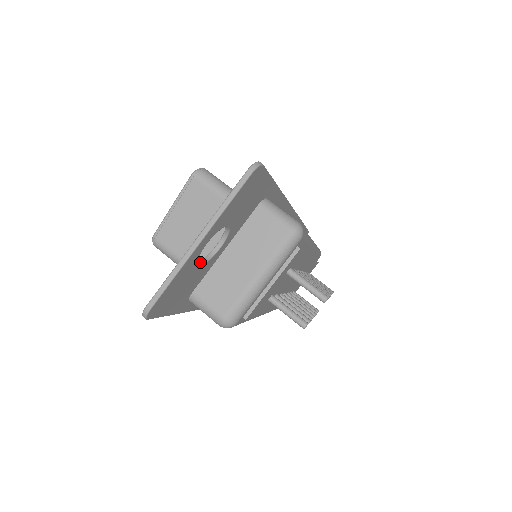
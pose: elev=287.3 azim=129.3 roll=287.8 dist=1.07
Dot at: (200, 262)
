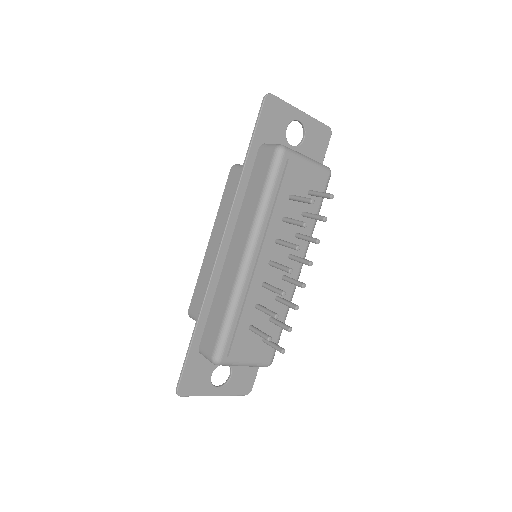
Dot at: (285, 132)
